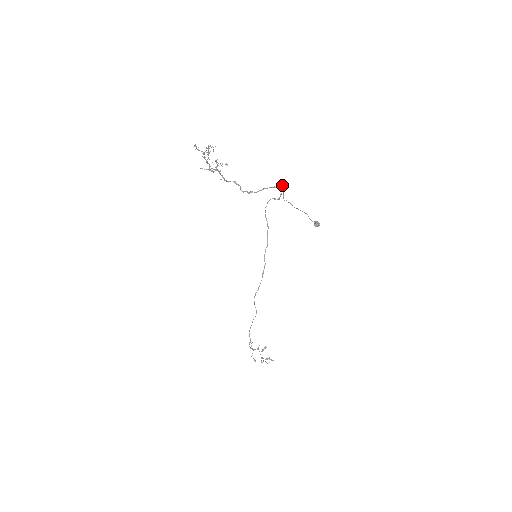
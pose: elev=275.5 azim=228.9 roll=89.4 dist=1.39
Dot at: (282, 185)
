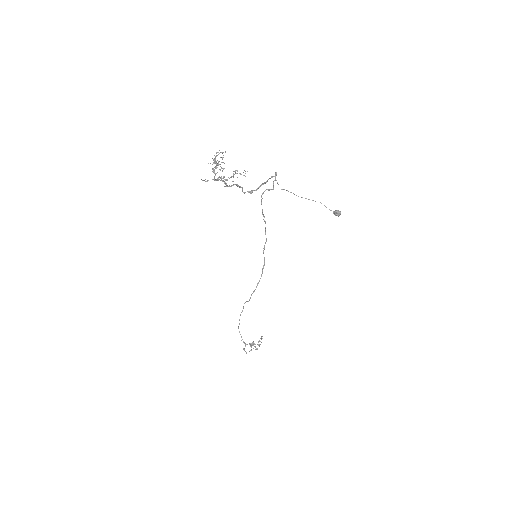
Dot at: (275, 173)
